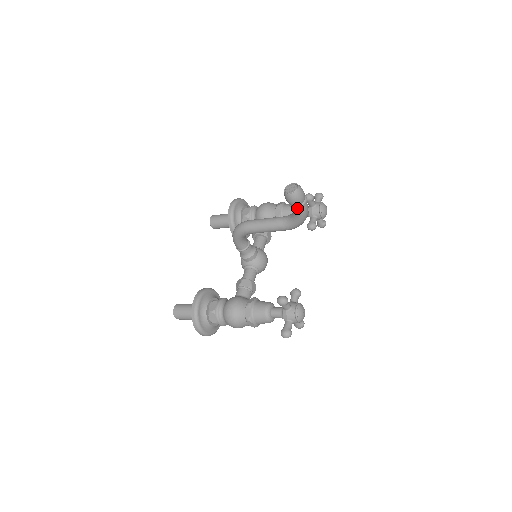
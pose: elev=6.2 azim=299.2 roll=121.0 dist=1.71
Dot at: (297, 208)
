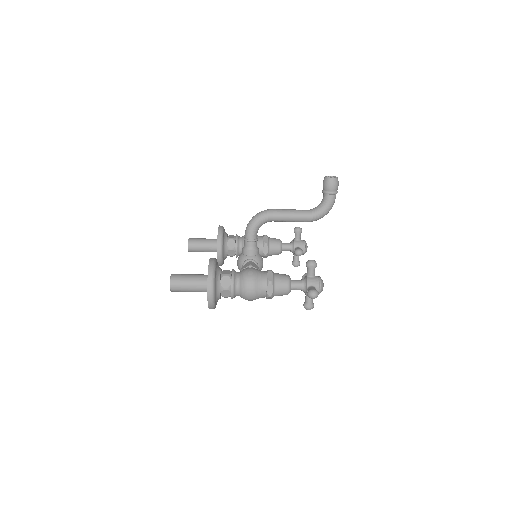
Dot at: (332, 193)
